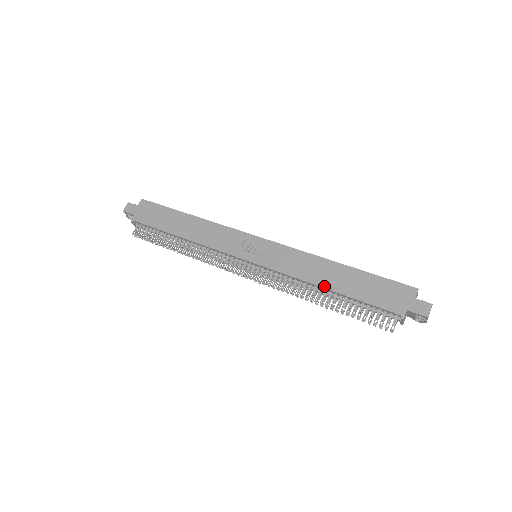
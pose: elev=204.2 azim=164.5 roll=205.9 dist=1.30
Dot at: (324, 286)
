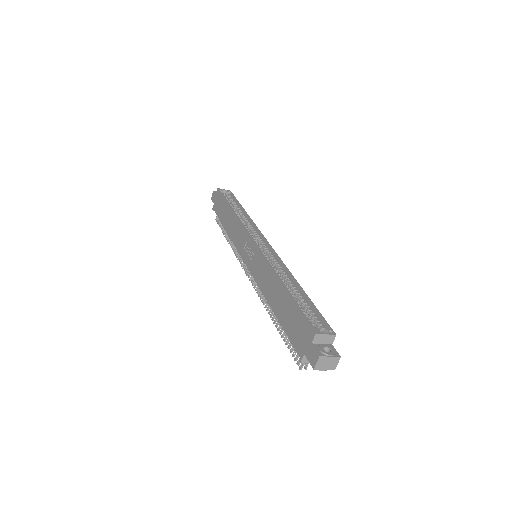
Dot at: (270, 304)
